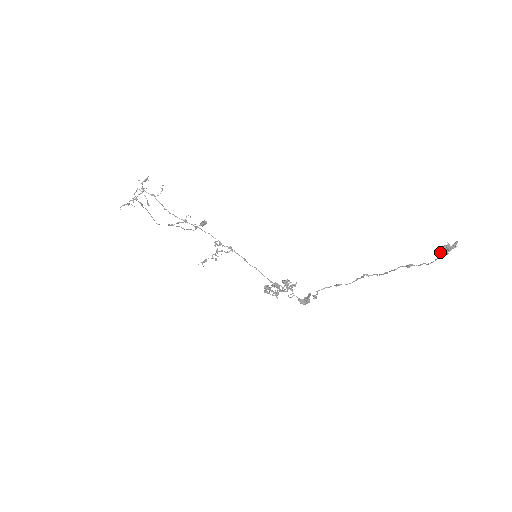
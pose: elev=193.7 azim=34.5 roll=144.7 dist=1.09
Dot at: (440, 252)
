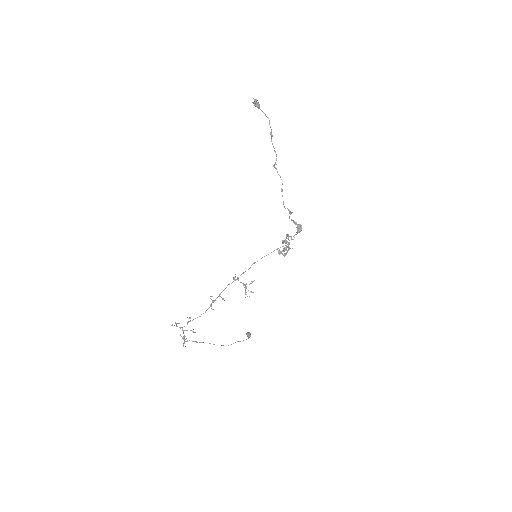
Dot at: (254, 105)
